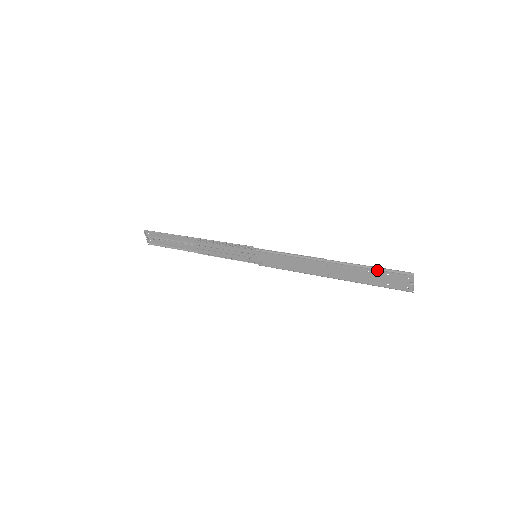
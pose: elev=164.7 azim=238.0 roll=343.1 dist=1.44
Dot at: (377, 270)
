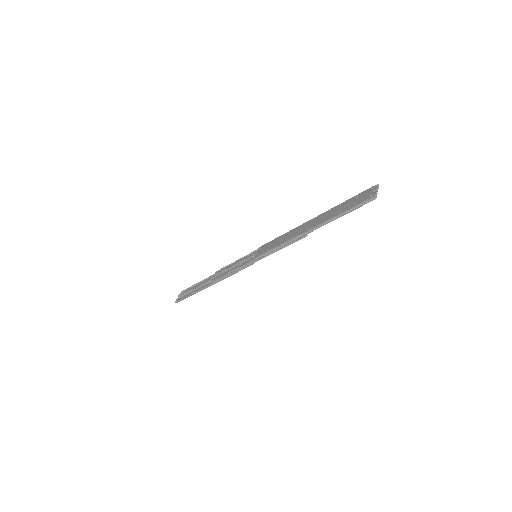
Dot at: (349, 199)
